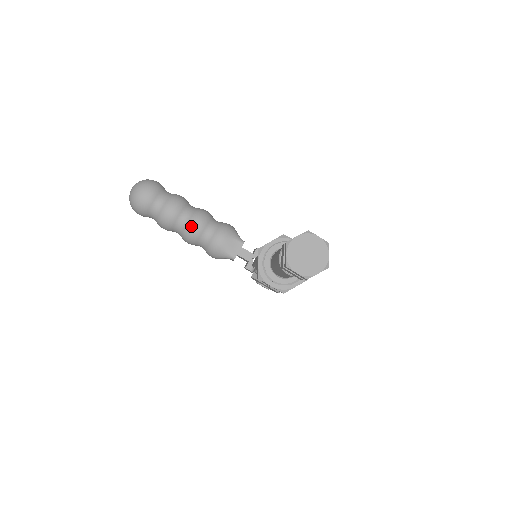
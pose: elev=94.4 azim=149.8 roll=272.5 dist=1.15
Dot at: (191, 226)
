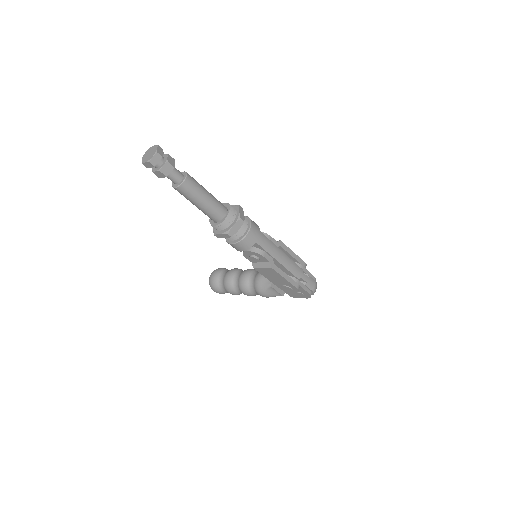
Dot at: (241, 278)
